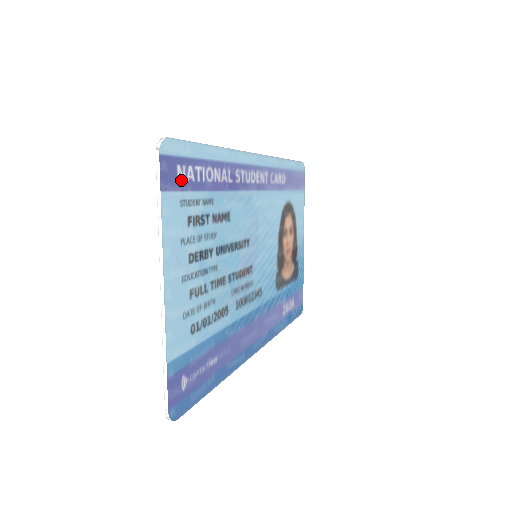
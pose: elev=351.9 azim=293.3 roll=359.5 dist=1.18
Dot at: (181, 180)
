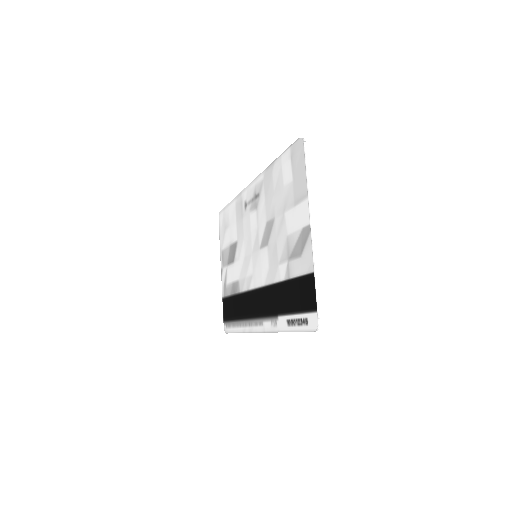
Dot at: occluded
